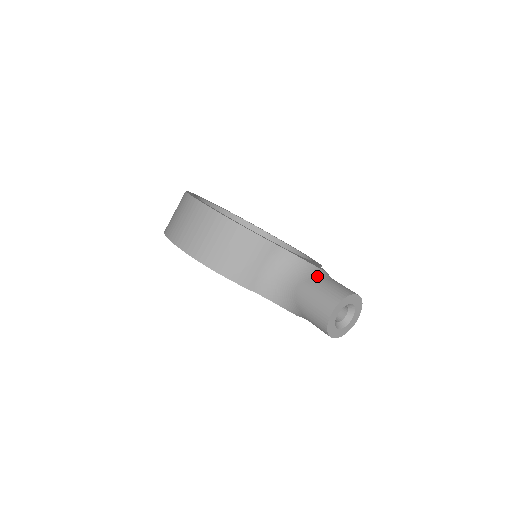
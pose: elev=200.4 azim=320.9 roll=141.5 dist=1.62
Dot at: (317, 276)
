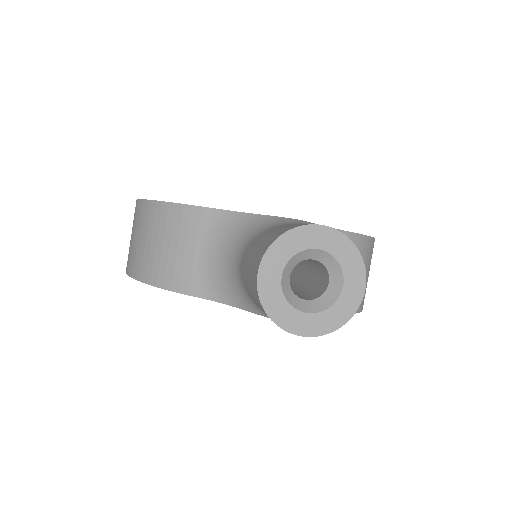
Dot at: (267, 228)
